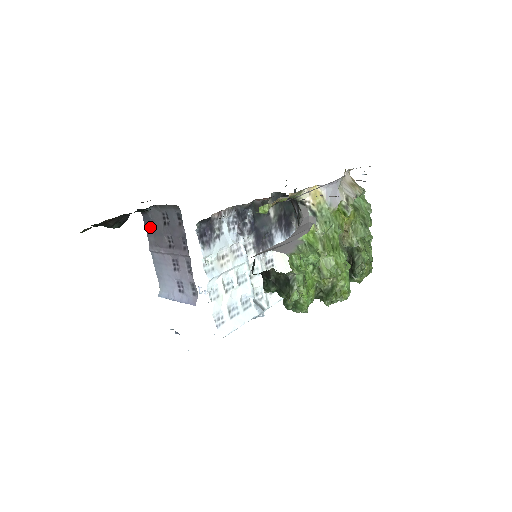
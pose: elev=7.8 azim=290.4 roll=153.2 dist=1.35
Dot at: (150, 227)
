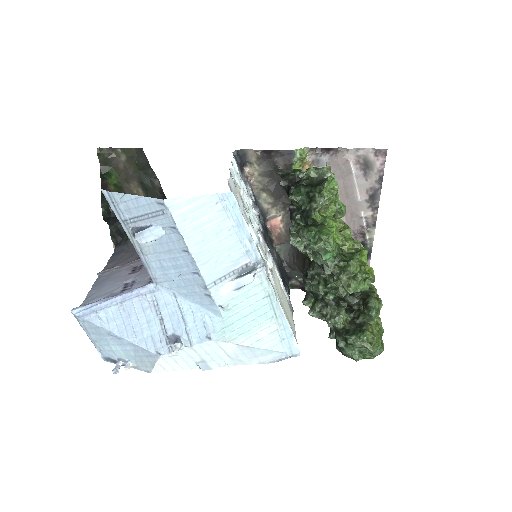
Dot at: (119, 255)
